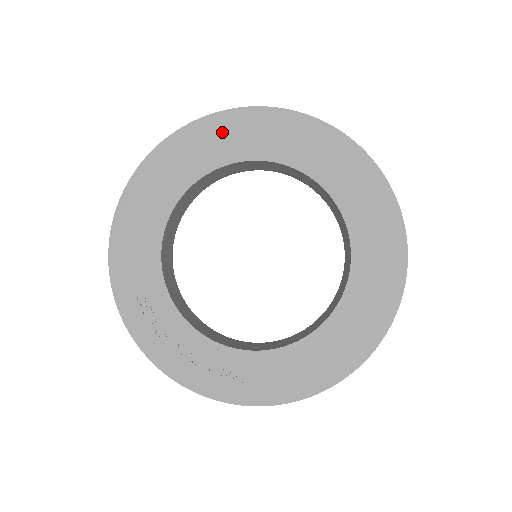
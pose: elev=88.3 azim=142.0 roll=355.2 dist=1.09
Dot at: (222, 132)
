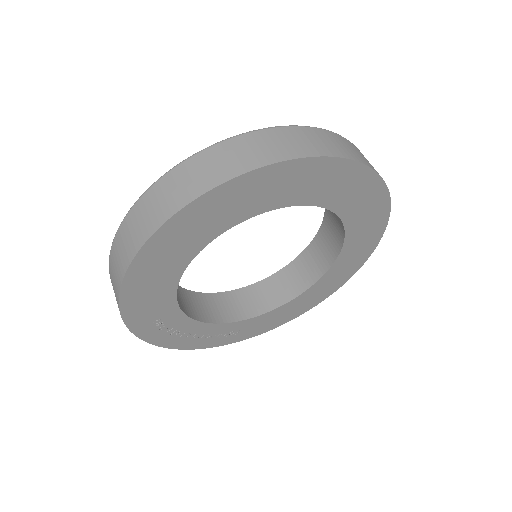
Dot at: (255, 189)
